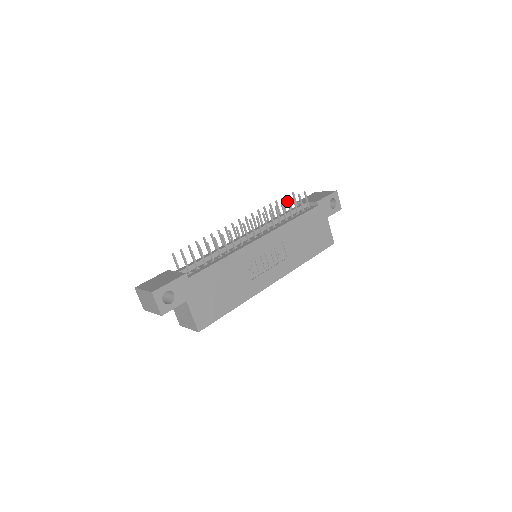
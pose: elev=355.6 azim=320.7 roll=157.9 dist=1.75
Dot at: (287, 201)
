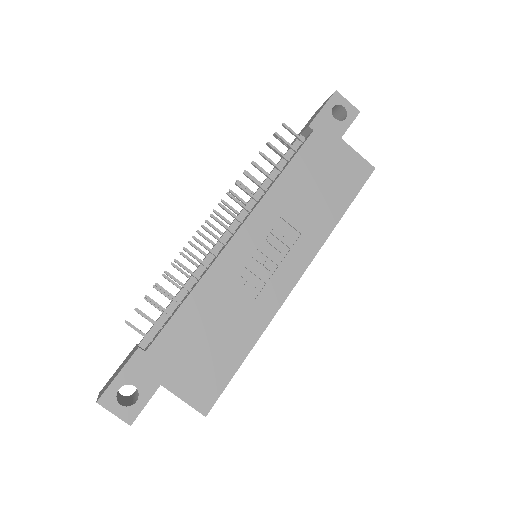
Dot at: occluded
